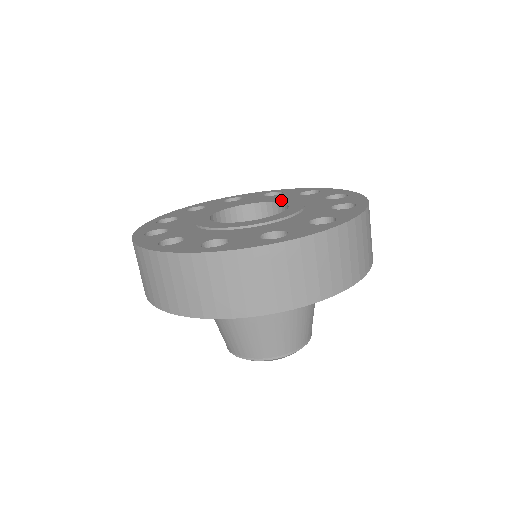
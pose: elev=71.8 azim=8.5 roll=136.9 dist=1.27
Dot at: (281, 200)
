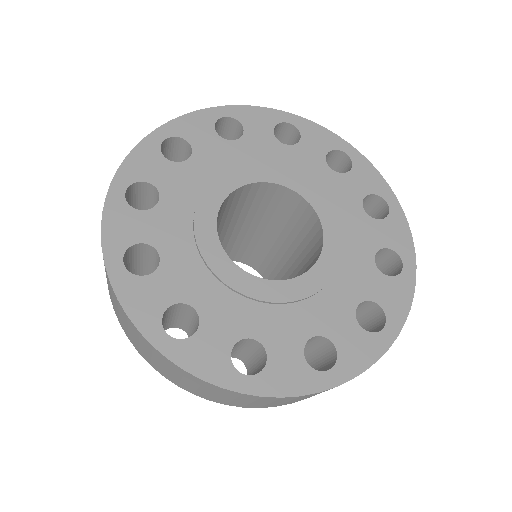
Dot at: (281, 177)
